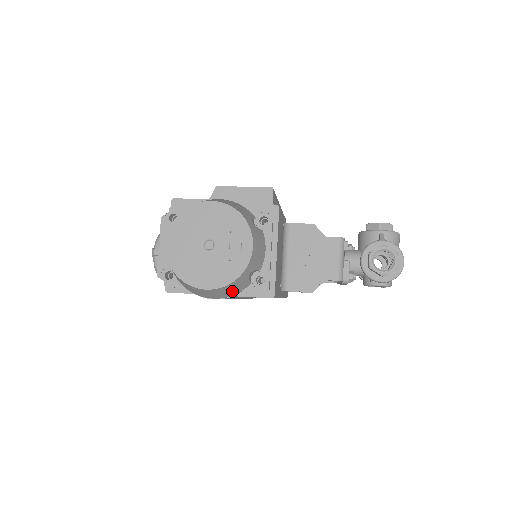
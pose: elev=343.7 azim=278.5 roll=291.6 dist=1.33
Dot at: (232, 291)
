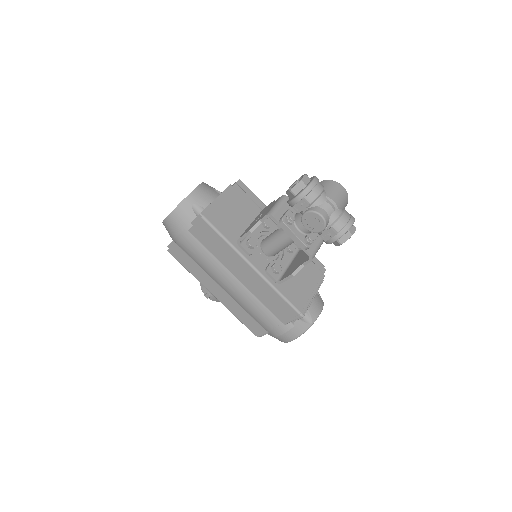
Dot at: (183, 221)
